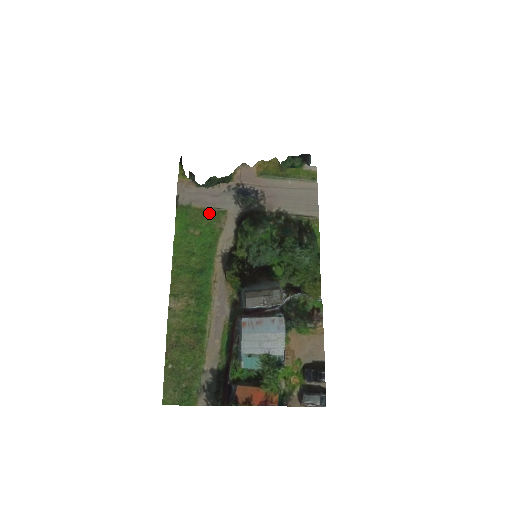
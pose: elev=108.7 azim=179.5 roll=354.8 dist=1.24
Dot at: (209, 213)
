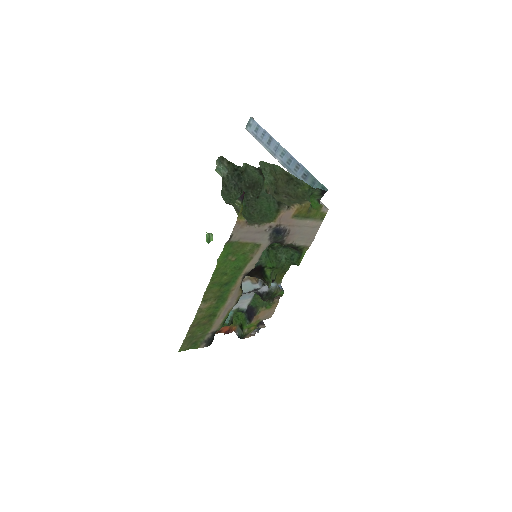
Dot at: (248, 245)
